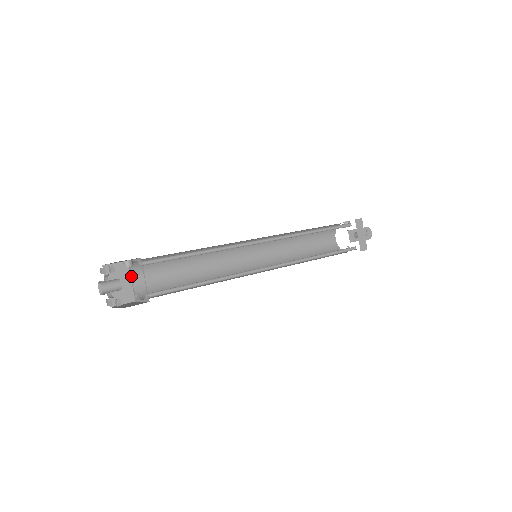
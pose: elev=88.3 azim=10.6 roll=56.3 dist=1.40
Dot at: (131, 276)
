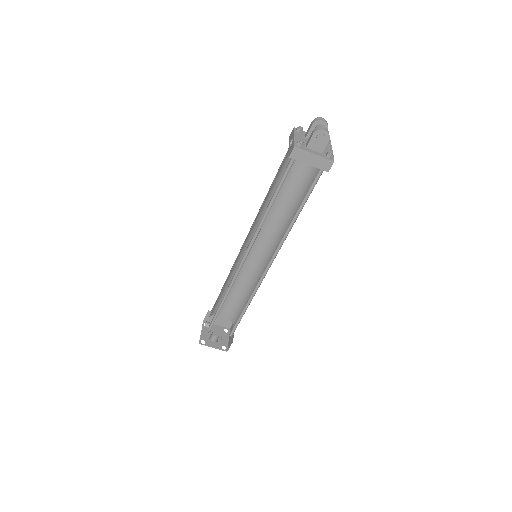
Dot at: (218, 314)
